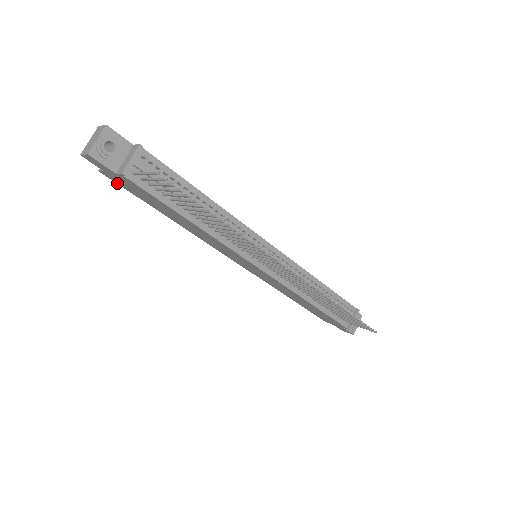
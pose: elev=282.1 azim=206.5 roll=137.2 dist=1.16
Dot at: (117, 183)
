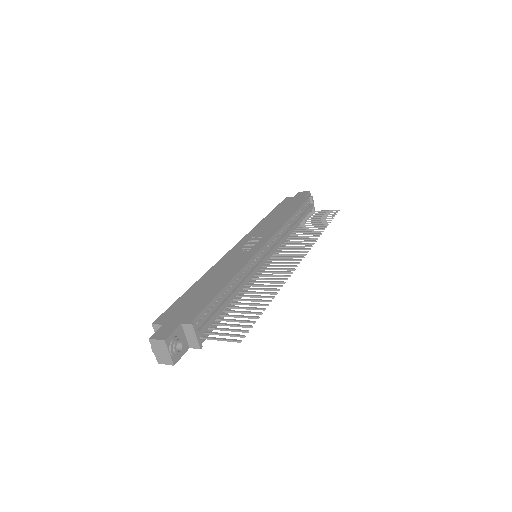
Dot at: occluded
